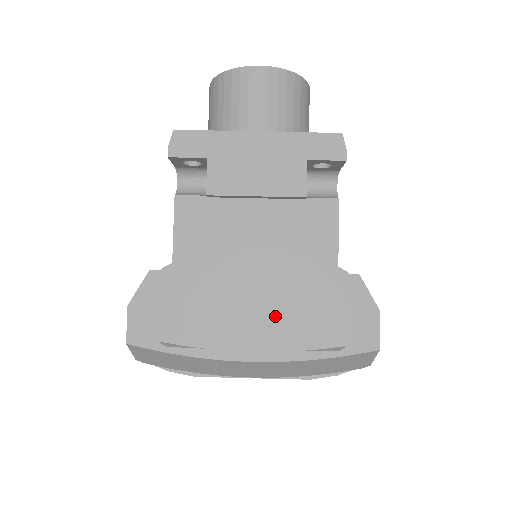
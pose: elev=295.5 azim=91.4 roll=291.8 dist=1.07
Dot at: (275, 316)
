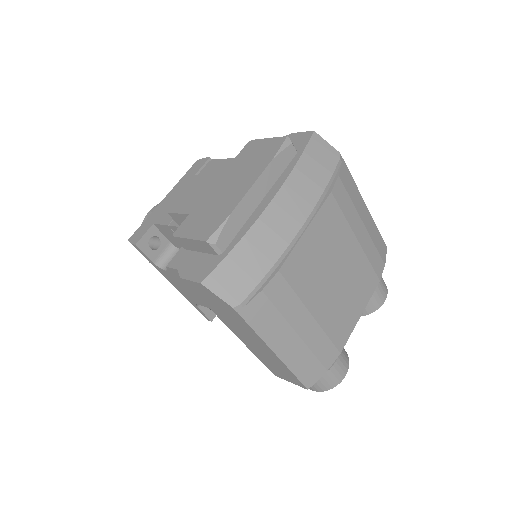
Dot at: (244, 173)
